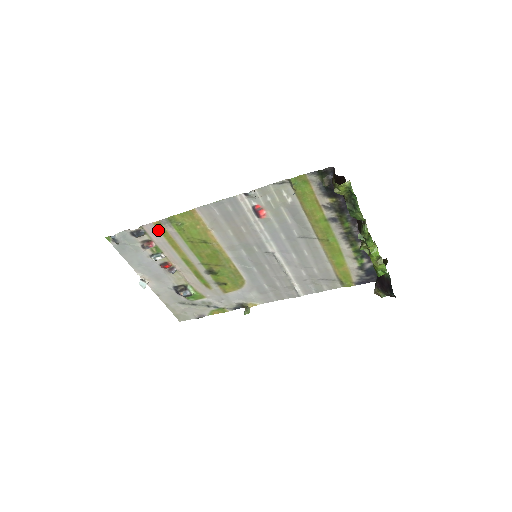
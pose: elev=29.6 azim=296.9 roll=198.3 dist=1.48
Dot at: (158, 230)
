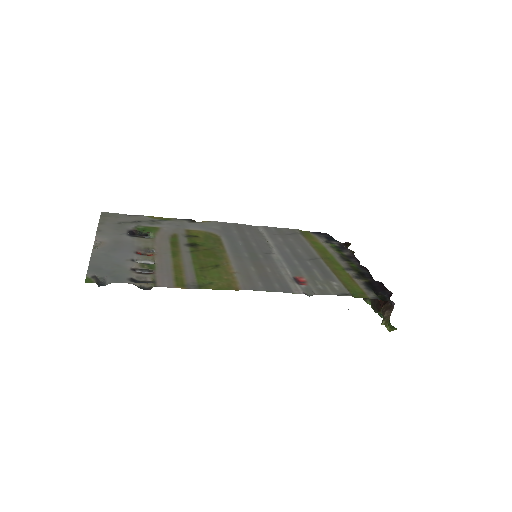
Dot at: (174, 281)
